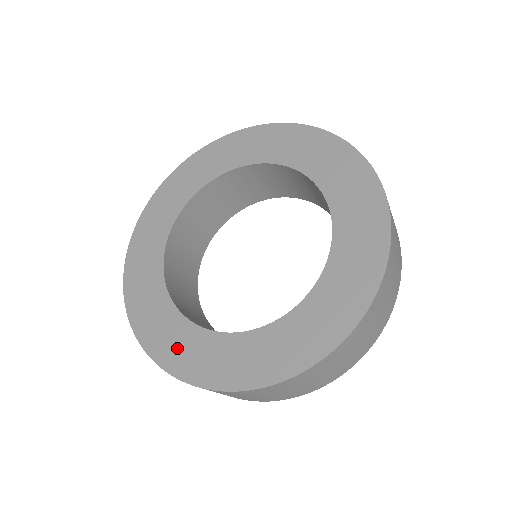
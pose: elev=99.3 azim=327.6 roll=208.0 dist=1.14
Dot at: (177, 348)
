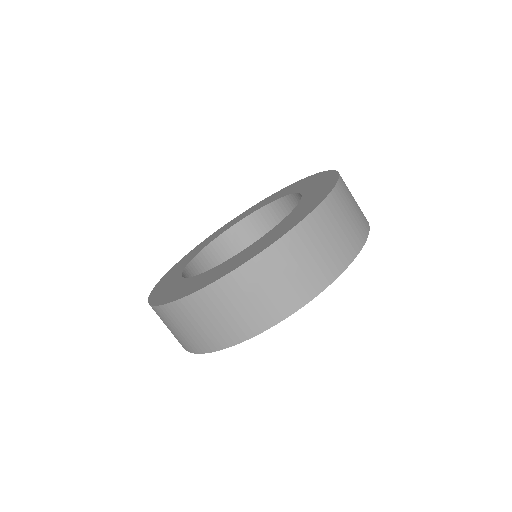
Dot at: (188, 287)
